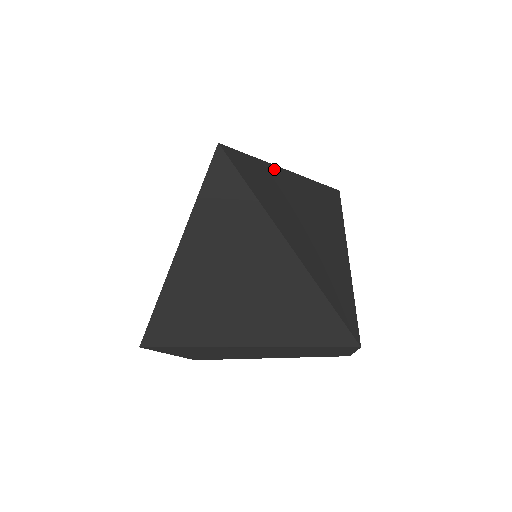
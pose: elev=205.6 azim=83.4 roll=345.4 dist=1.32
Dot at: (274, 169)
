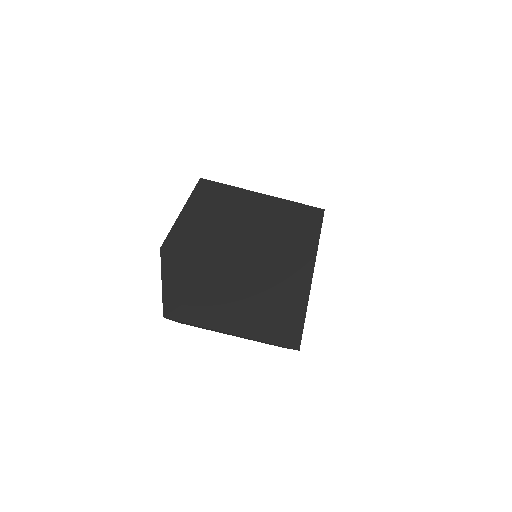
Dot at: occluded
